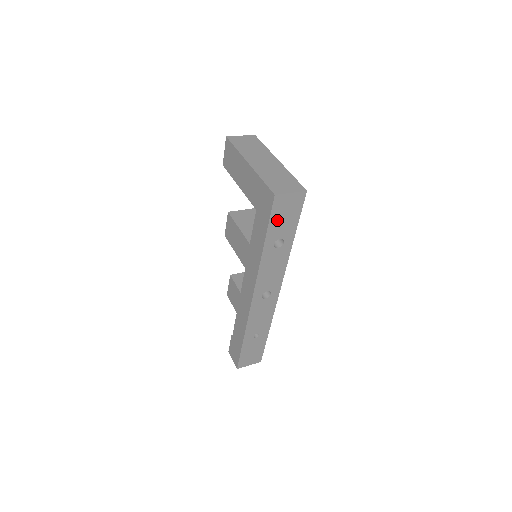
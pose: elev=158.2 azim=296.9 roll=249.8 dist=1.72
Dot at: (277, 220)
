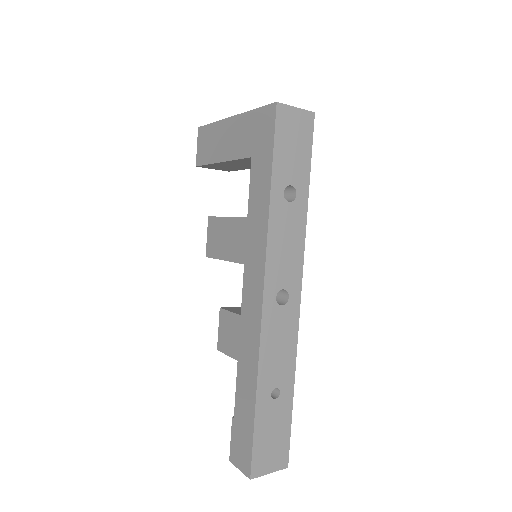
Dot at: (283, 149)
